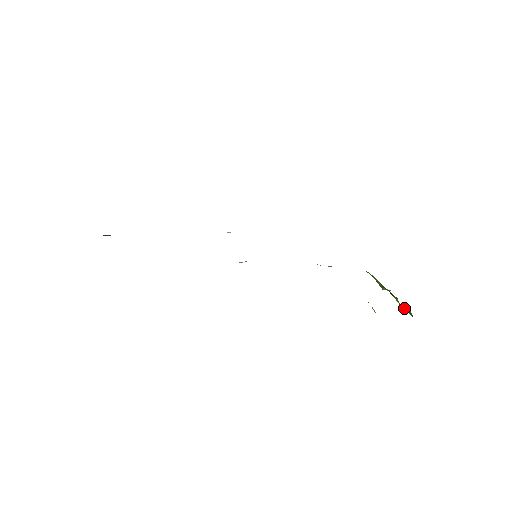
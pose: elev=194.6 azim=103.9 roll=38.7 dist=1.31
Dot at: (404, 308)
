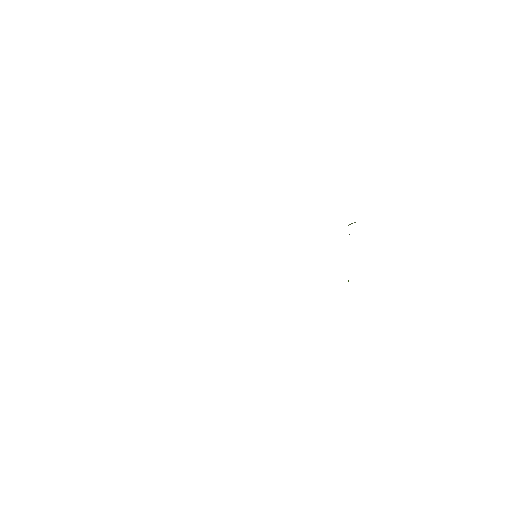
Dot at: occluded
